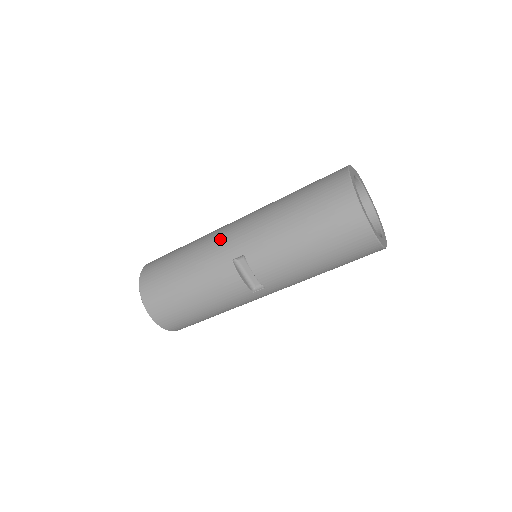
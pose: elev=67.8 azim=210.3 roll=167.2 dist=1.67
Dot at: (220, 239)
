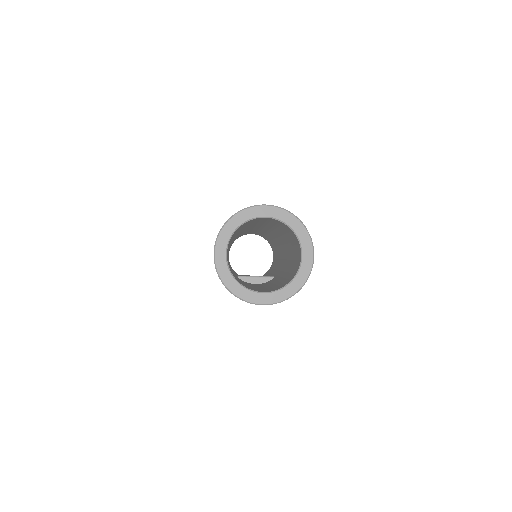
Dot at: occluded
